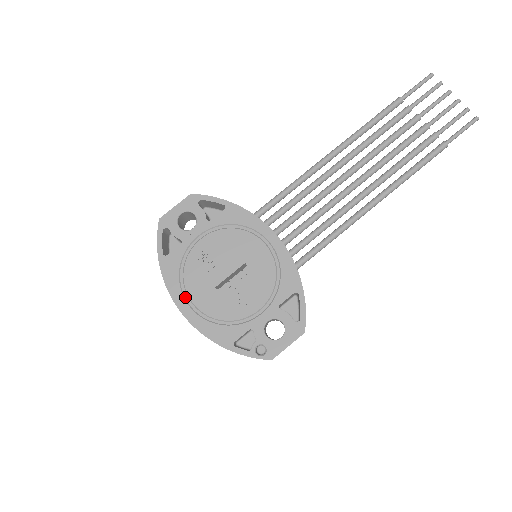
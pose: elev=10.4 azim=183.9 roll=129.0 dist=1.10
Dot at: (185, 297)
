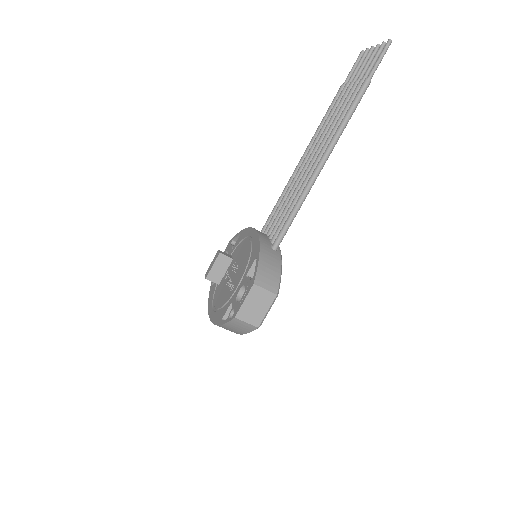
Dot at: (213, 304)
